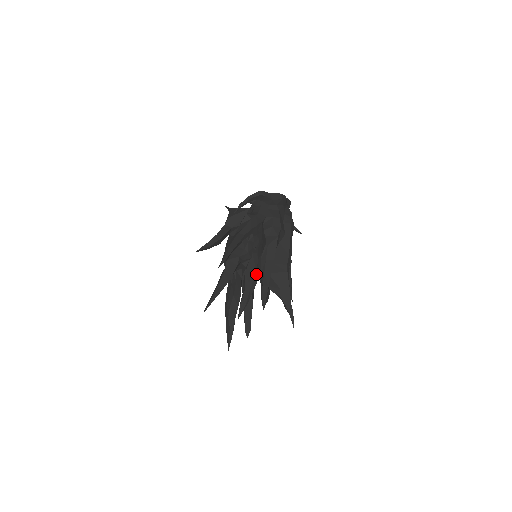
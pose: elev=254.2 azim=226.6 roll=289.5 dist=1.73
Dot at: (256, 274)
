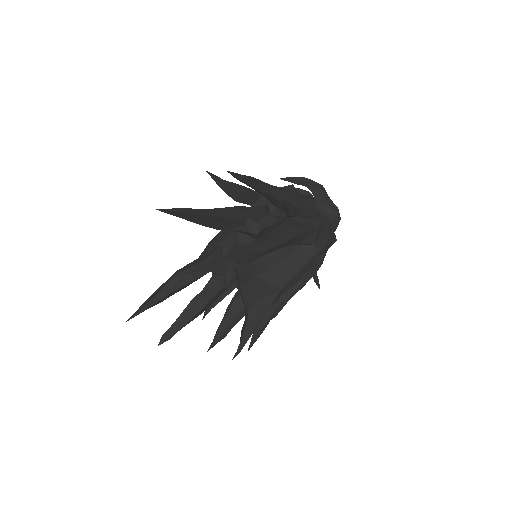
Dot at: occluded
